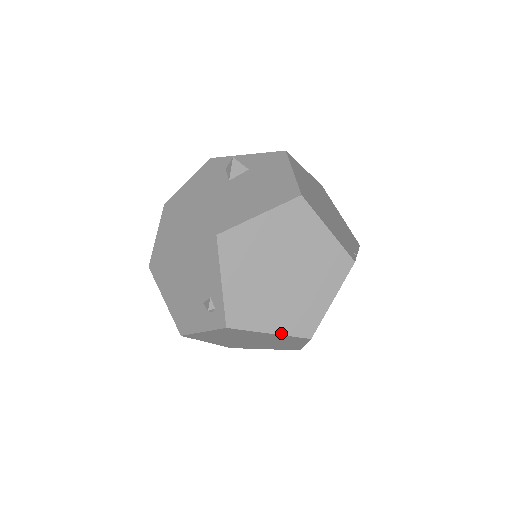
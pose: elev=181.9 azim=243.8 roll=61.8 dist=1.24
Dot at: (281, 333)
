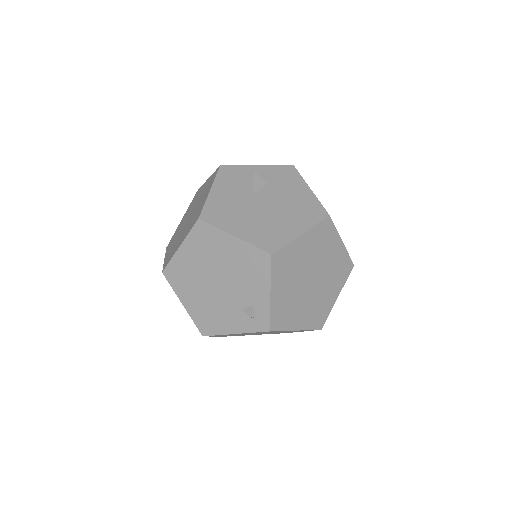
Dot at: (304, 329)
